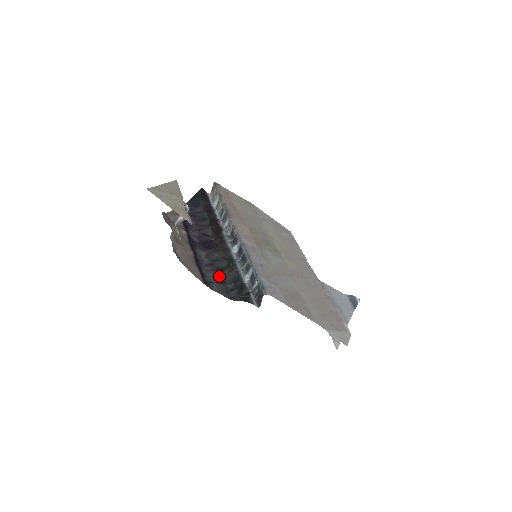
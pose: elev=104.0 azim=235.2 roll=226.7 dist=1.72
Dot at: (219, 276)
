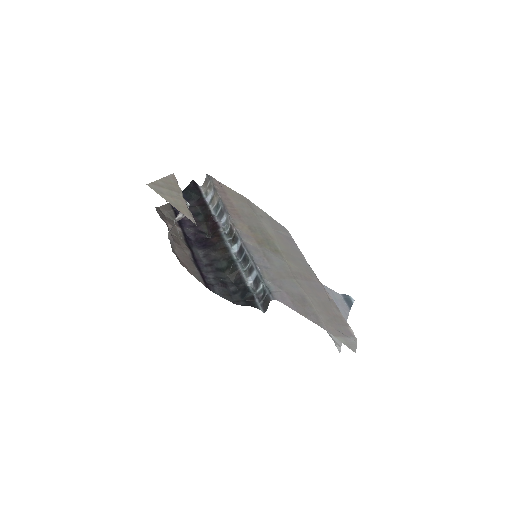
Dot at: (220, 278)
